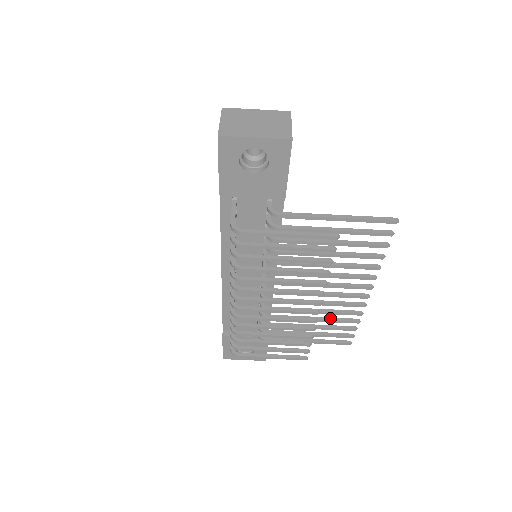
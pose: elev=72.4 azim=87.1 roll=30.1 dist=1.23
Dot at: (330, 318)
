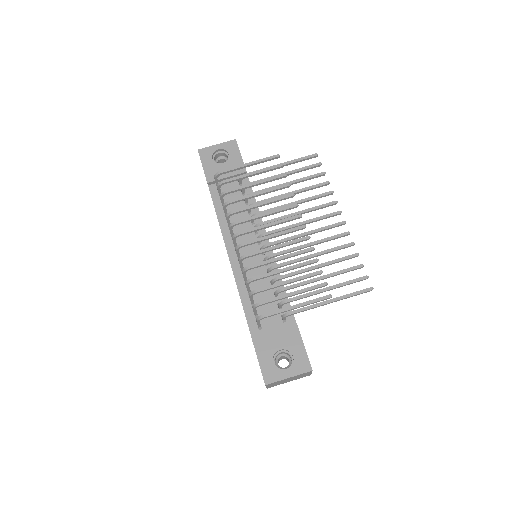
Dot at: (332, 261)
